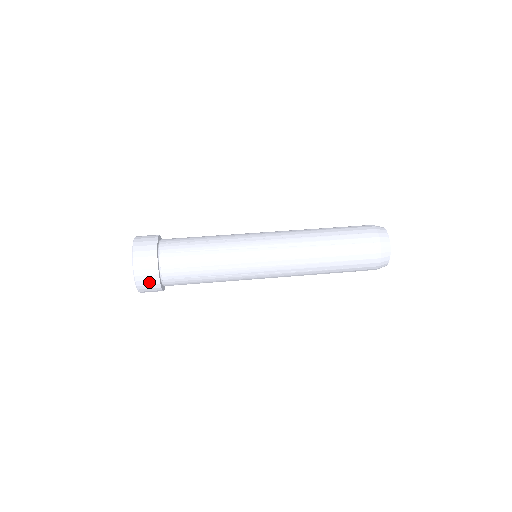
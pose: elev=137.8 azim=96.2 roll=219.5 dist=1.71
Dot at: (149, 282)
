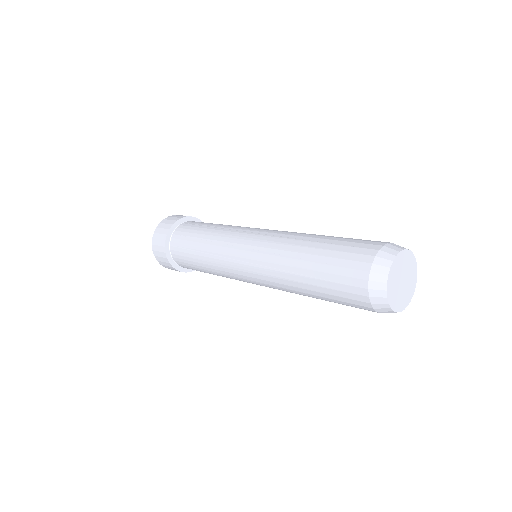
Dot at: (159, 242)
